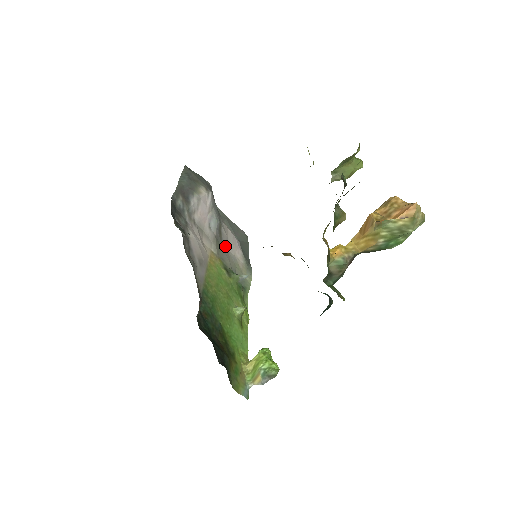
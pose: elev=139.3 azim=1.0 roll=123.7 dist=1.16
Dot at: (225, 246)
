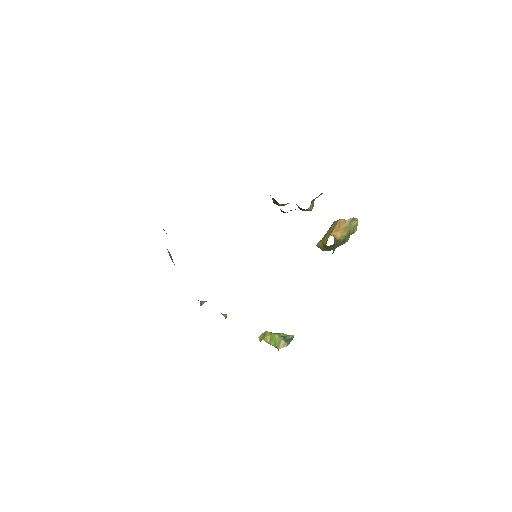
Dot at: occluded
